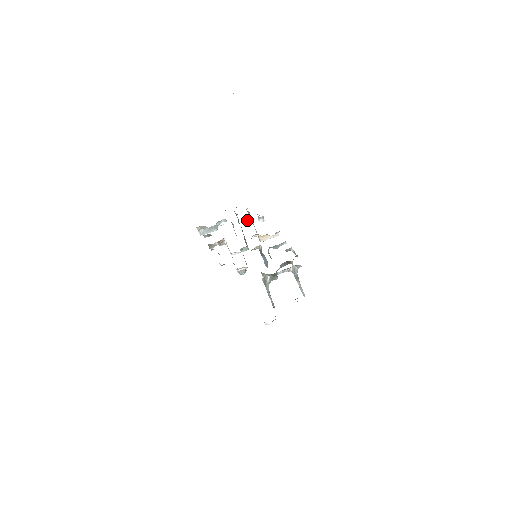
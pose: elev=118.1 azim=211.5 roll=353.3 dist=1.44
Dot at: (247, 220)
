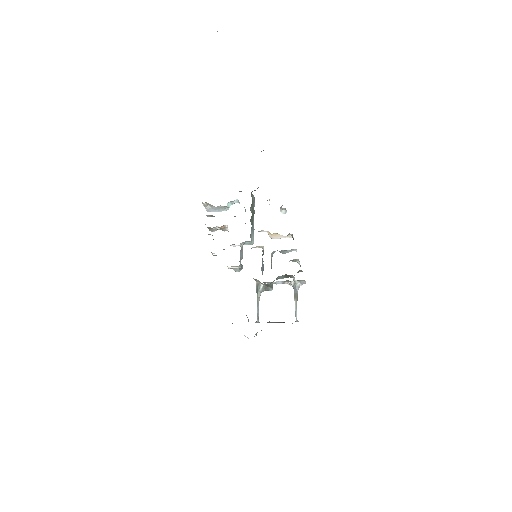
Dot at: occluded
